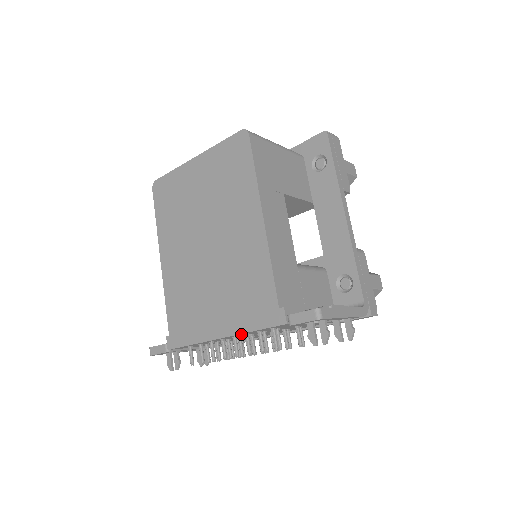
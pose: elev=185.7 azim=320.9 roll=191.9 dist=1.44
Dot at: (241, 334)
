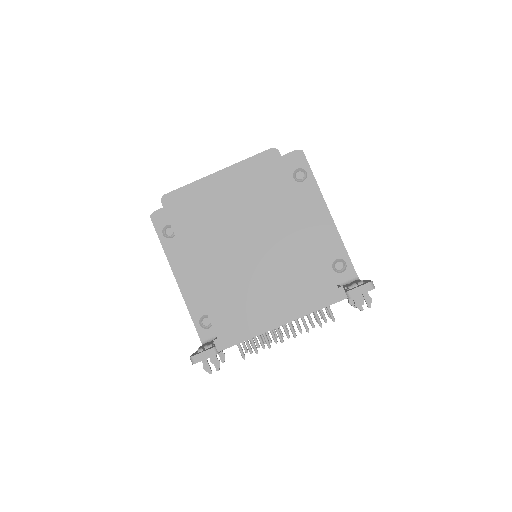
Dot at: (300, 317)
